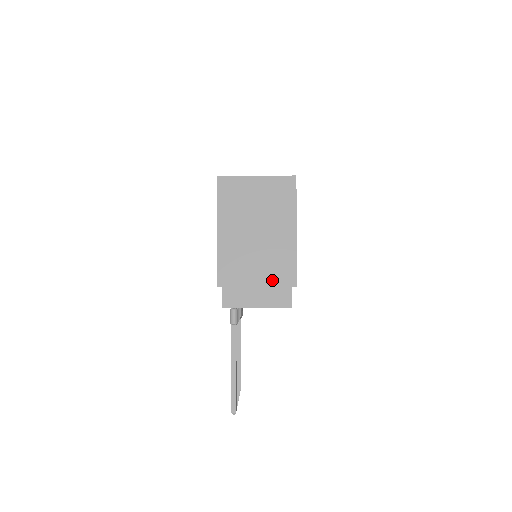
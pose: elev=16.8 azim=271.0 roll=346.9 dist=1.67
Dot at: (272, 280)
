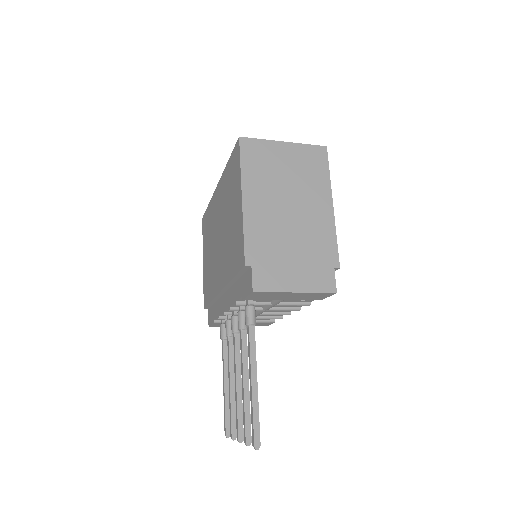
Dot at: (311, 259)
